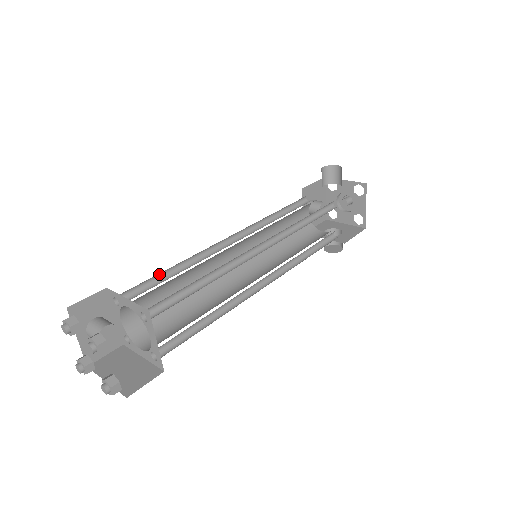
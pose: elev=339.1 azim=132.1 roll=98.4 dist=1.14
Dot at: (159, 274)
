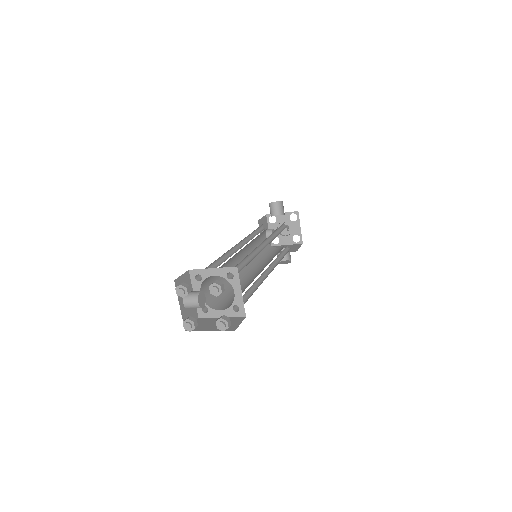
Dot at: (211, 264)
